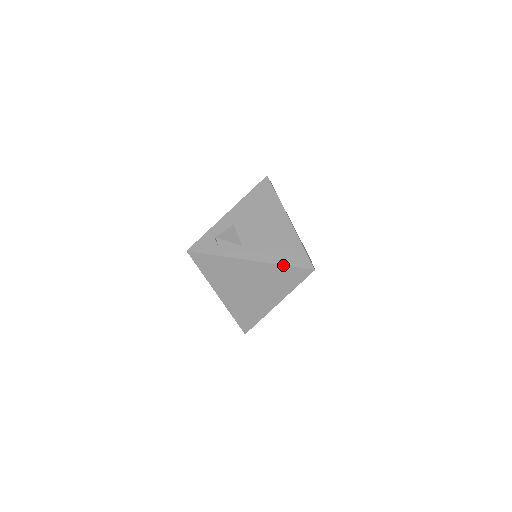
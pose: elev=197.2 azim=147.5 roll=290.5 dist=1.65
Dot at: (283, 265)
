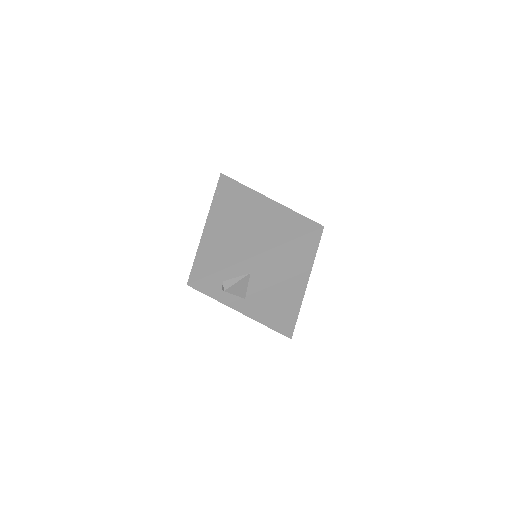
Dot at: (269, 327)
